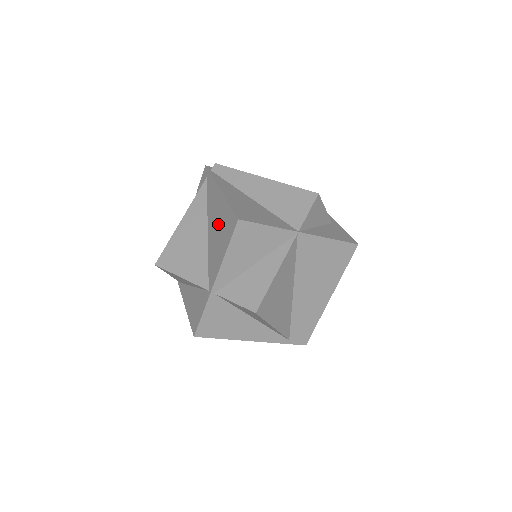
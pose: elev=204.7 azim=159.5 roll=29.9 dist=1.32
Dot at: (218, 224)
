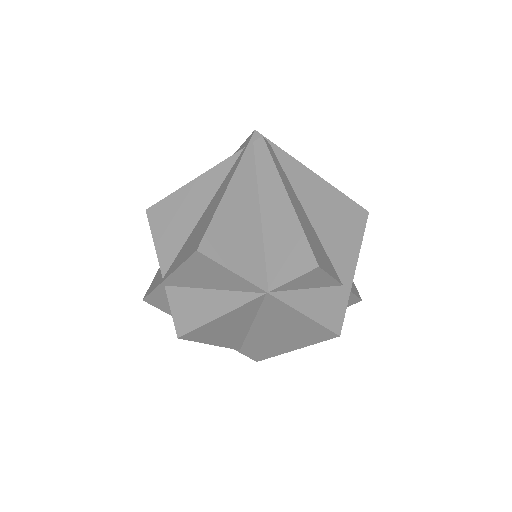
Dot at: (202, 223)
